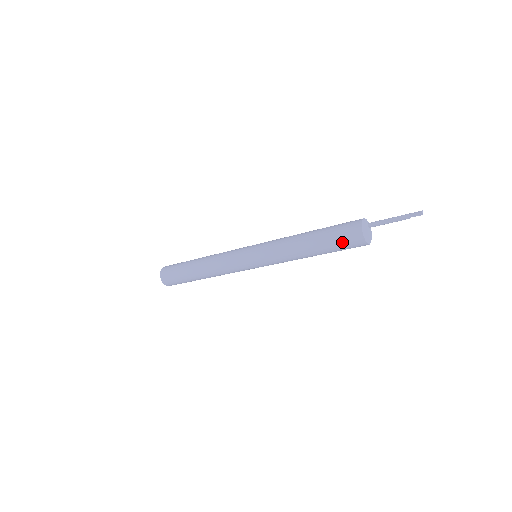
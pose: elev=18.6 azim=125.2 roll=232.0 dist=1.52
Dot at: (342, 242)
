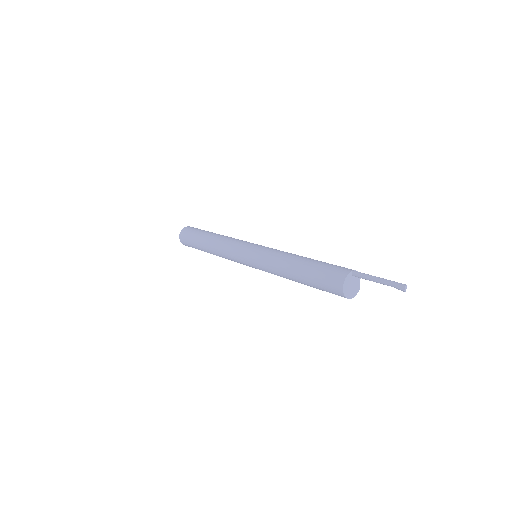
Dot at: occluded
